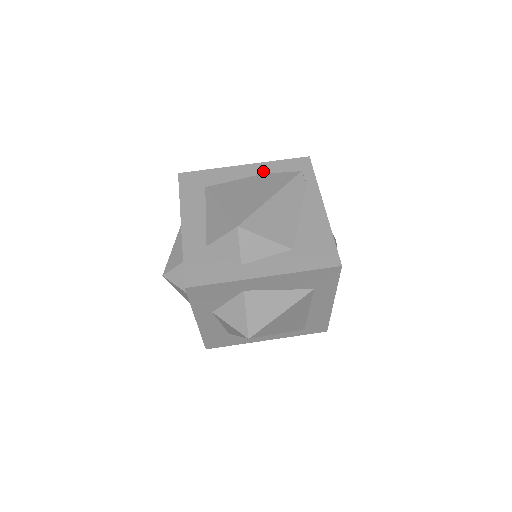
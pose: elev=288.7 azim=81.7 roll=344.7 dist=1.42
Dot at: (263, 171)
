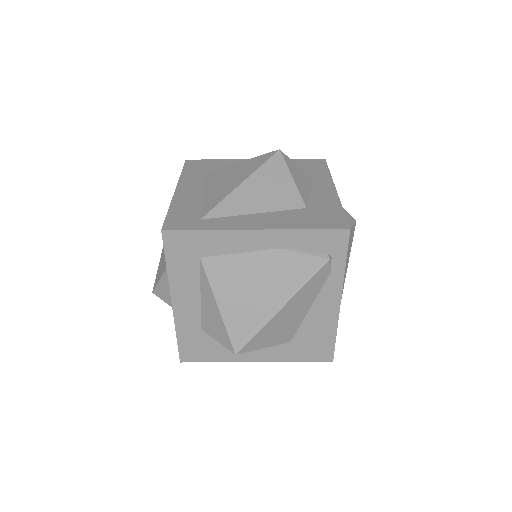
Dot at: (280, 244)
